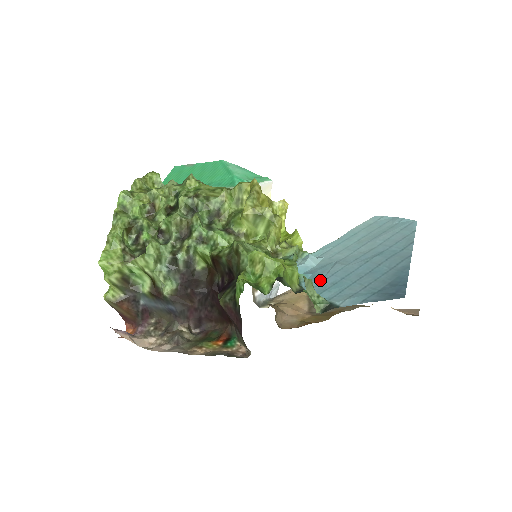
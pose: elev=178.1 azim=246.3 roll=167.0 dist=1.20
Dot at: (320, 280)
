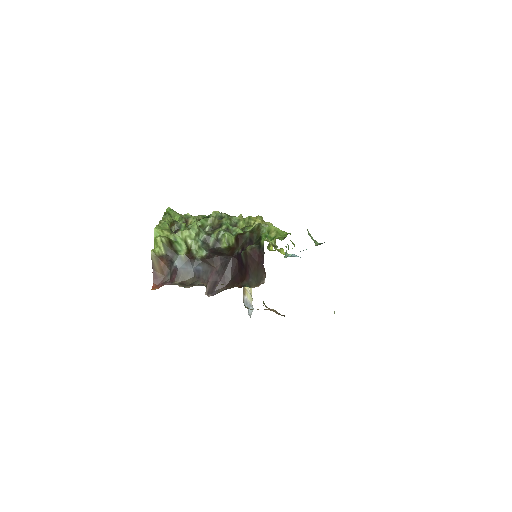
Dot at: occluded
